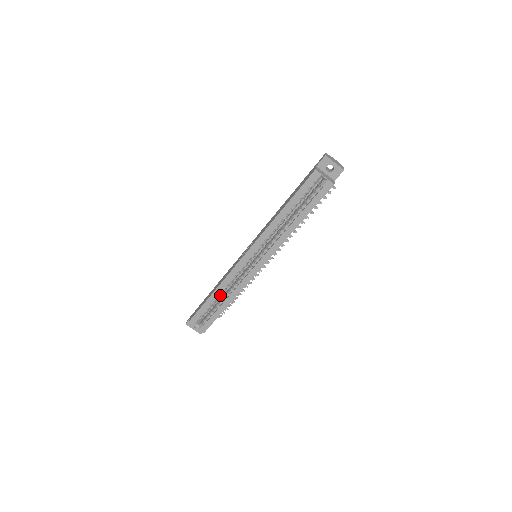
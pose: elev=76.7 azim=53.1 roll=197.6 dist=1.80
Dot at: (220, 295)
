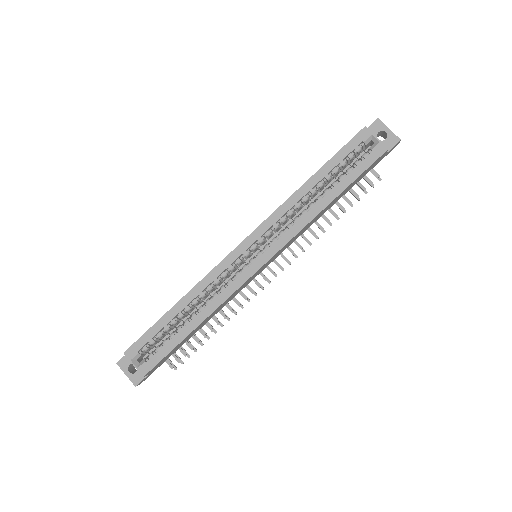
Dot at: (188, 309)
